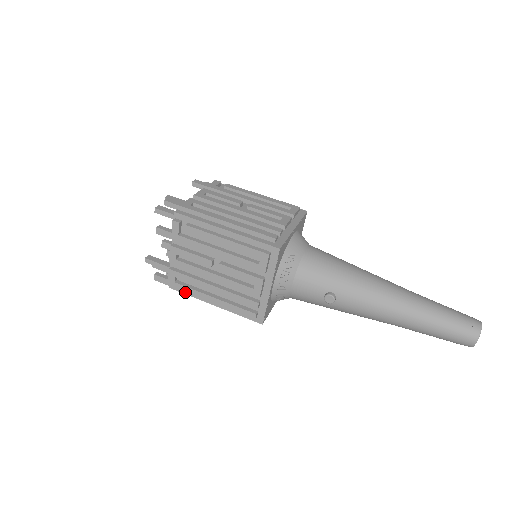
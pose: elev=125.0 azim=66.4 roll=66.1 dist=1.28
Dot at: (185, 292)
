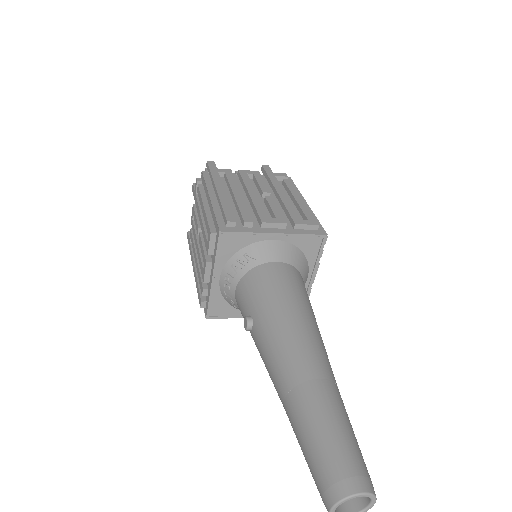
Dot at: occluded
